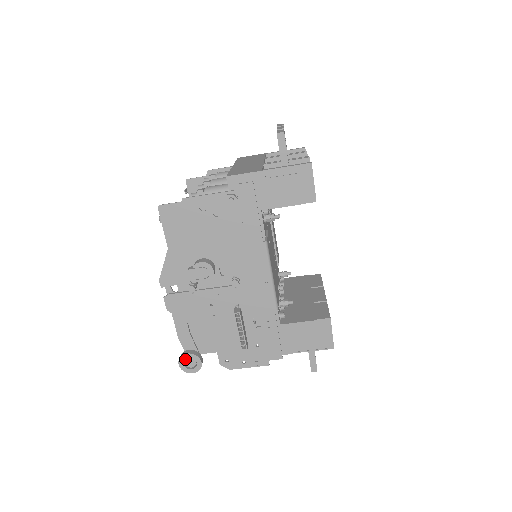
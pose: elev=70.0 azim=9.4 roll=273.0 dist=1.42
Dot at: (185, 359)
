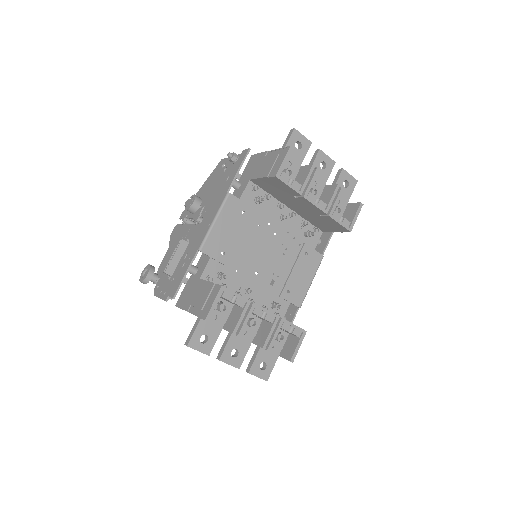
Dot at: (147, 270)
